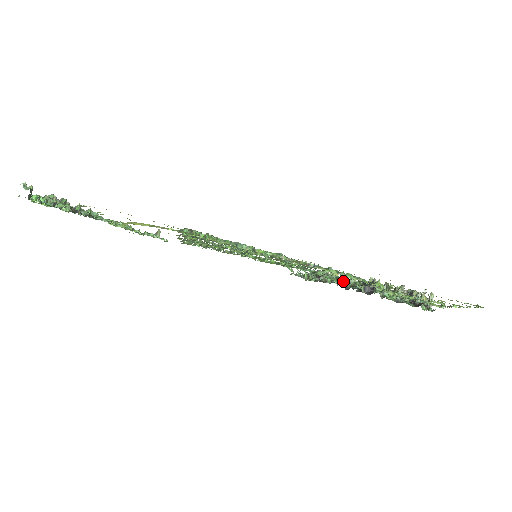
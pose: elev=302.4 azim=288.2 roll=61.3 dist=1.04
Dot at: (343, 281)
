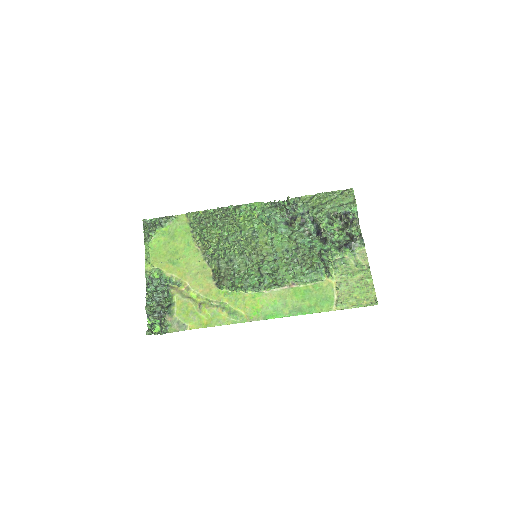
Dot at: (308, 248)
